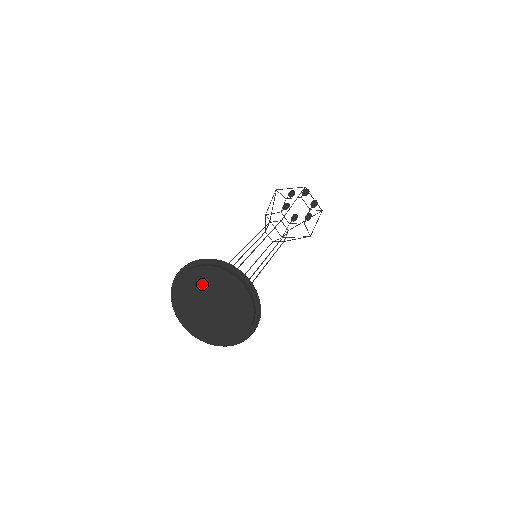
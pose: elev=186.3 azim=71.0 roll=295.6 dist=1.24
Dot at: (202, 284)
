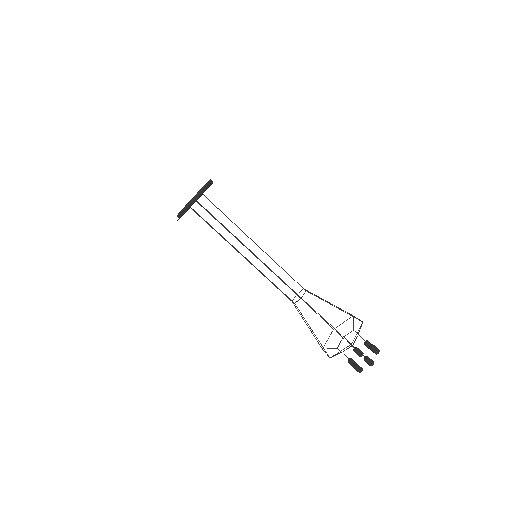
Dot at: occluded
